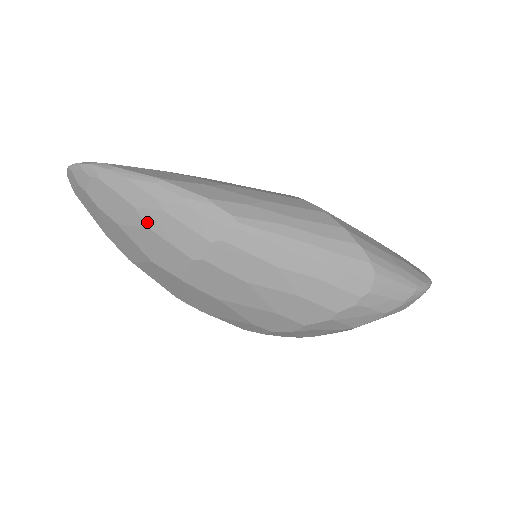
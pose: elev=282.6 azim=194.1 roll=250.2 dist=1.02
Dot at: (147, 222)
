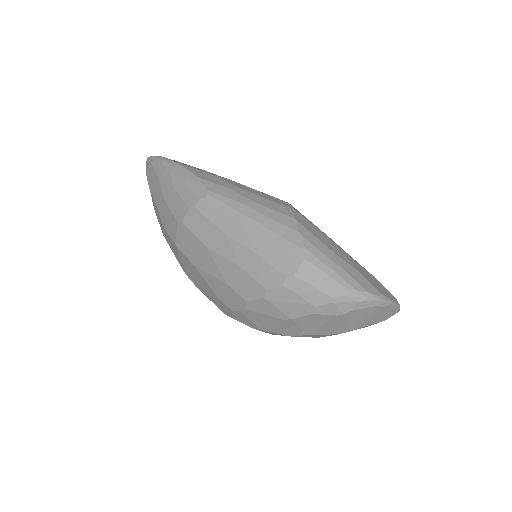
Dot at: (163, 193)
